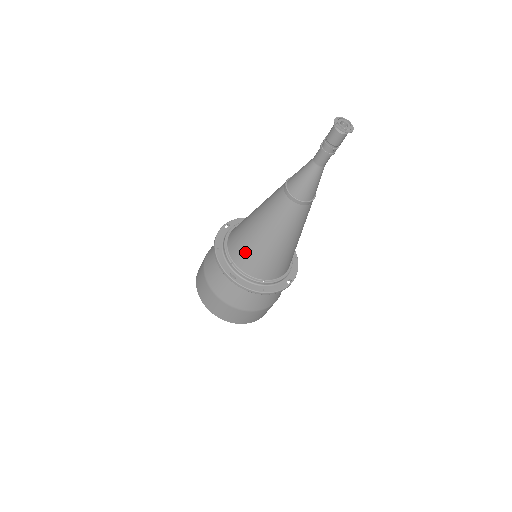
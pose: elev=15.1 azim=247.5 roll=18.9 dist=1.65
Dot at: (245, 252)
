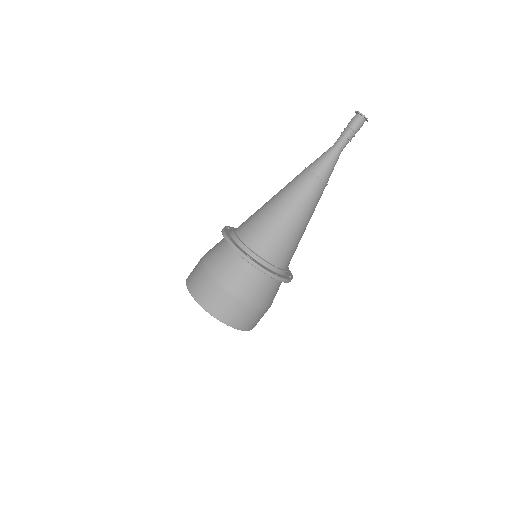
Dot at: (262, 234)
